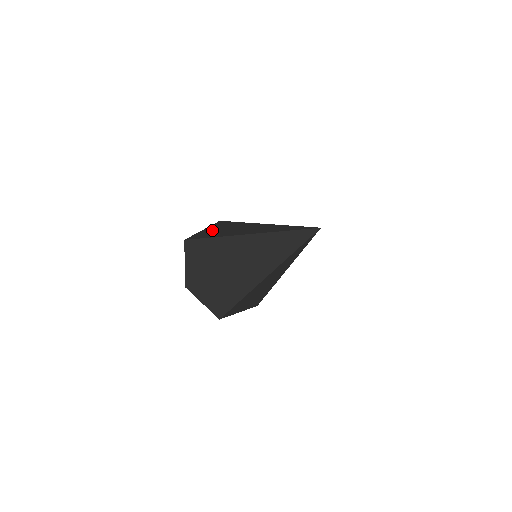
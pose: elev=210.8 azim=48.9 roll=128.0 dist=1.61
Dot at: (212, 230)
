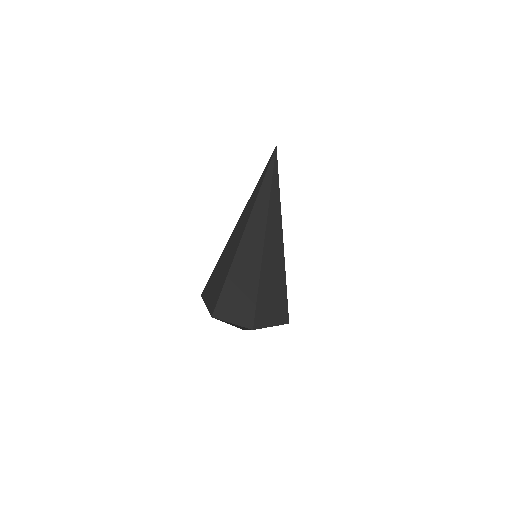
Dot at: occluded
